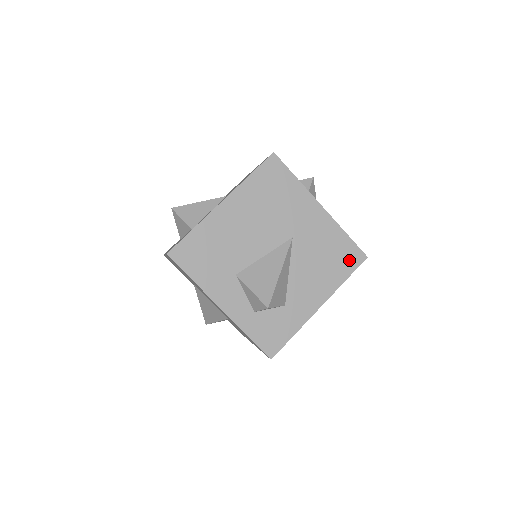
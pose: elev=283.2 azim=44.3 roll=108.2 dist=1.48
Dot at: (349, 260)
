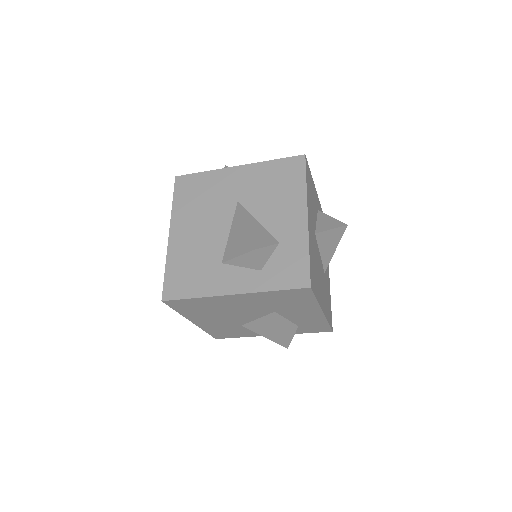
Dot at: (294, 170)
